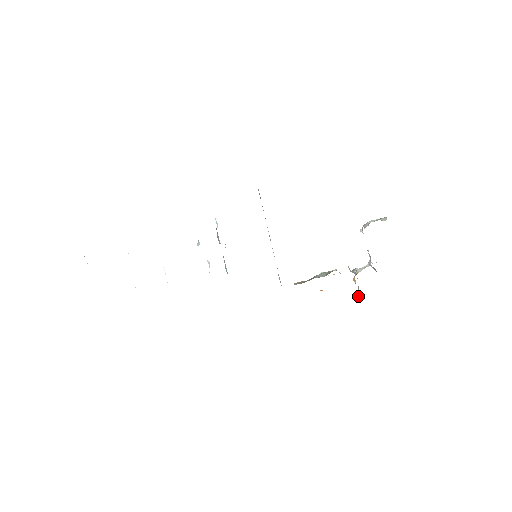
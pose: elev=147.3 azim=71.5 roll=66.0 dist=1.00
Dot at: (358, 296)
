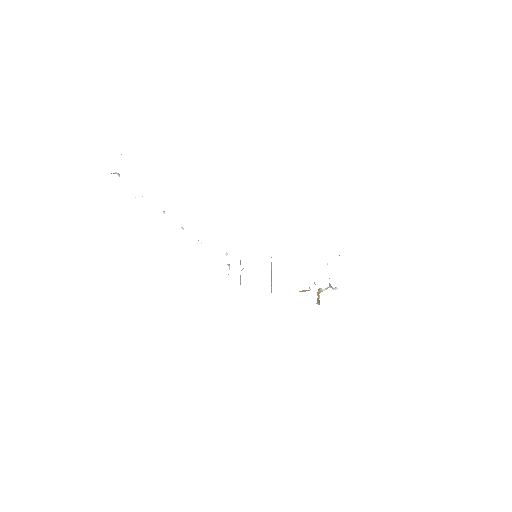
Dot at: (317, 300)
